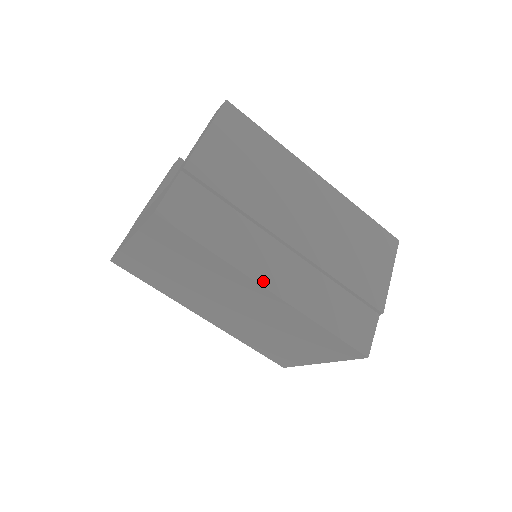
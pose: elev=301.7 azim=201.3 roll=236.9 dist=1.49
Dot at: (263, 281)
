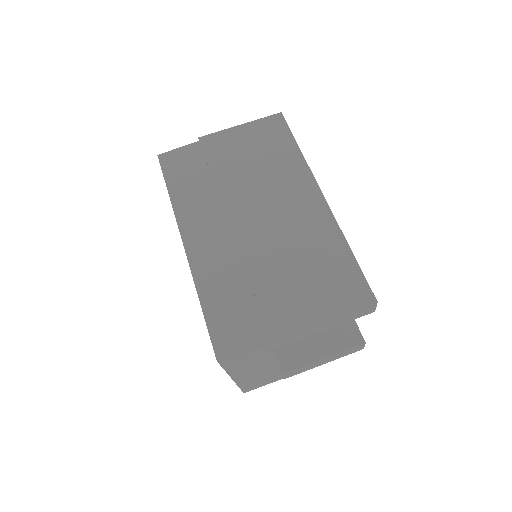
Dot at: (185, 233)
